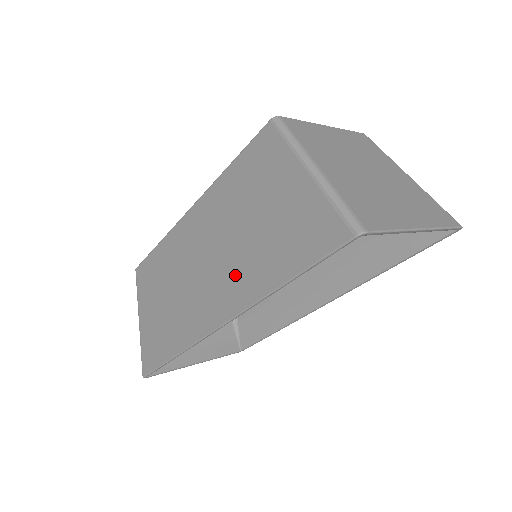
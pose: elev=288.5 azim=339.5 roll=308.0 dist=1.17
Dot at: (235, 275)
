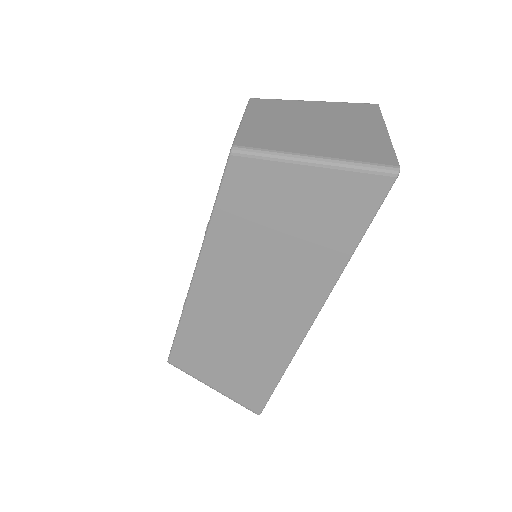
Dot at: (297, 281)
